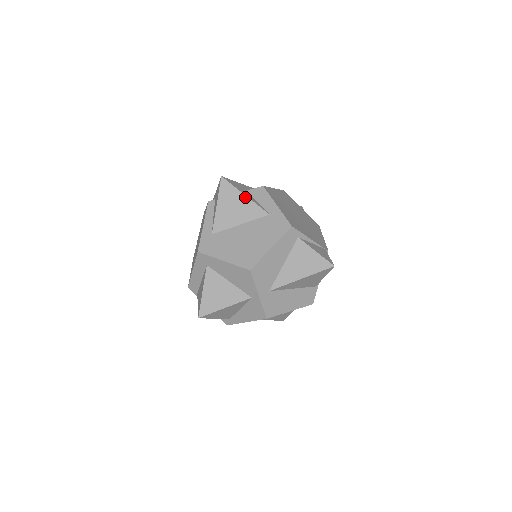
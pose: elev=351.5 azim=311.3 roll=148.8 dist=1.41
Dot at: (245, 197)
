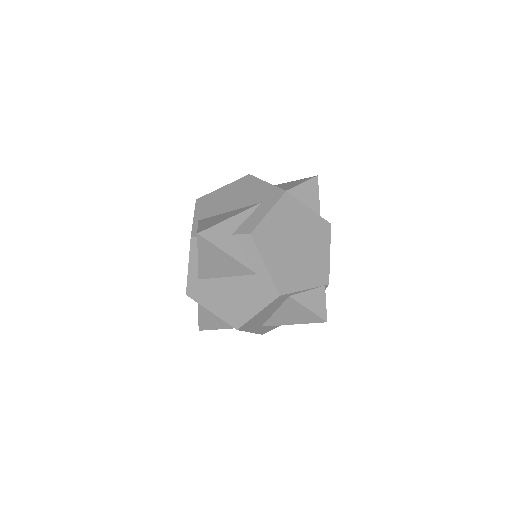
Dot at: (228, 256)
